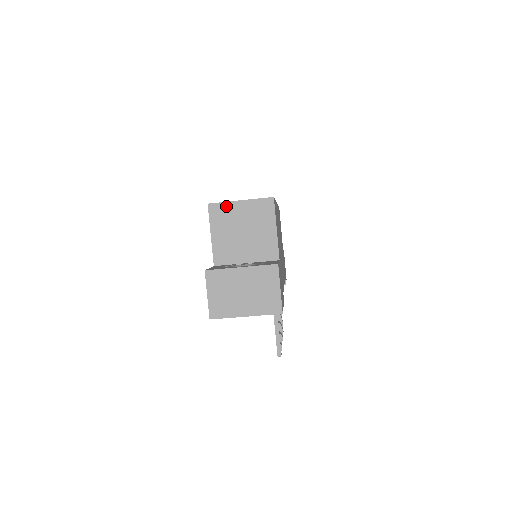
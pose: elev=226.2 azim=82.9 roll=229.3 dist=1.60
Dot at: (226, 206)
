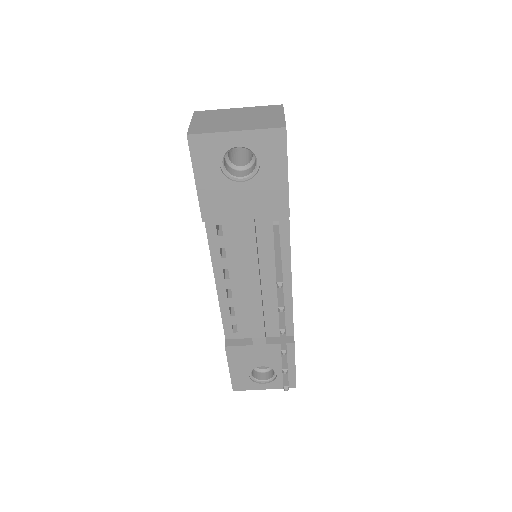
Dot at: occluded
